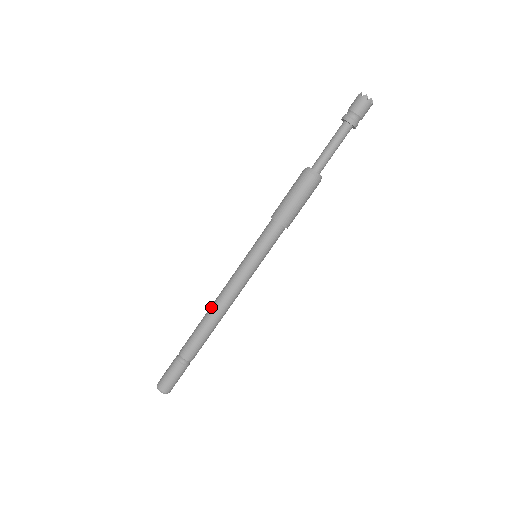
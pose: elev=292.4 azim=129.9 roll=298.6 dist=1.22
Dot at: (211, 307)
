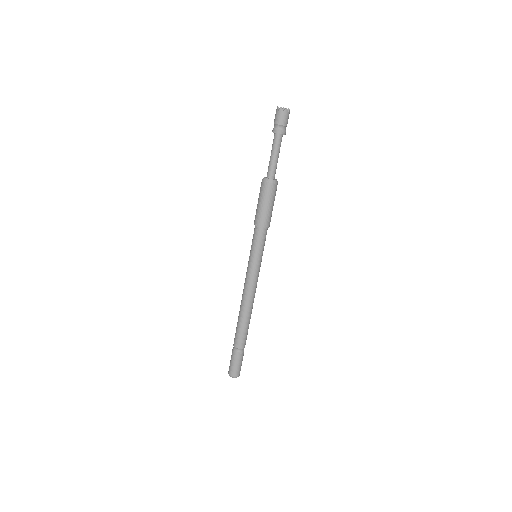
Dot at: (241, 305)
